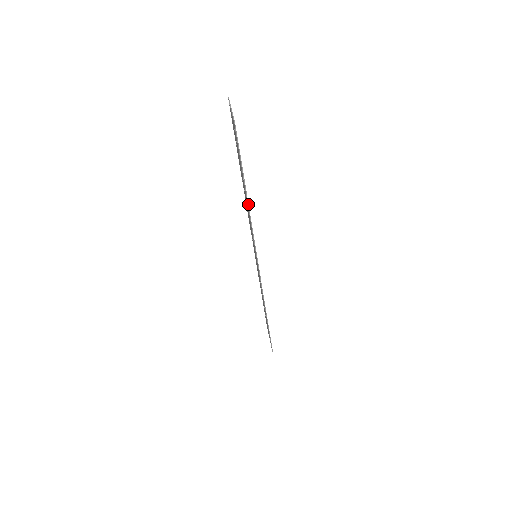
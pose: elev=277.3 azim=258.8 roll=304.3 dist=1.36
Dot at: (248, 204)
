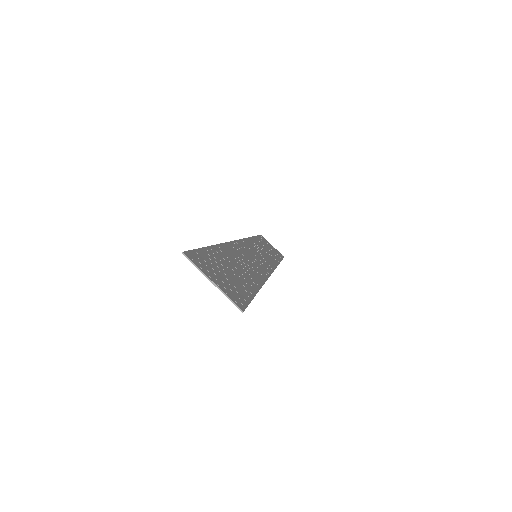
Dot at: occluded
